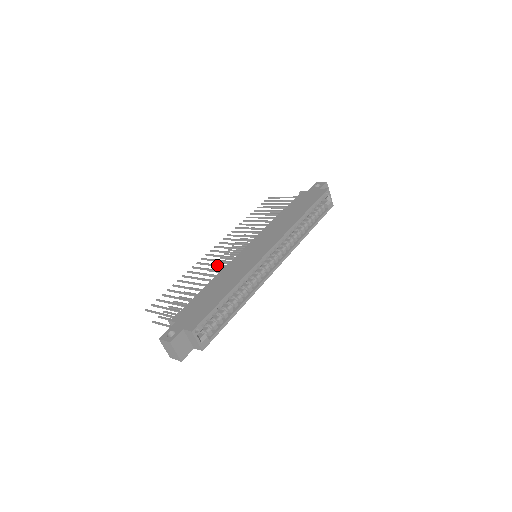
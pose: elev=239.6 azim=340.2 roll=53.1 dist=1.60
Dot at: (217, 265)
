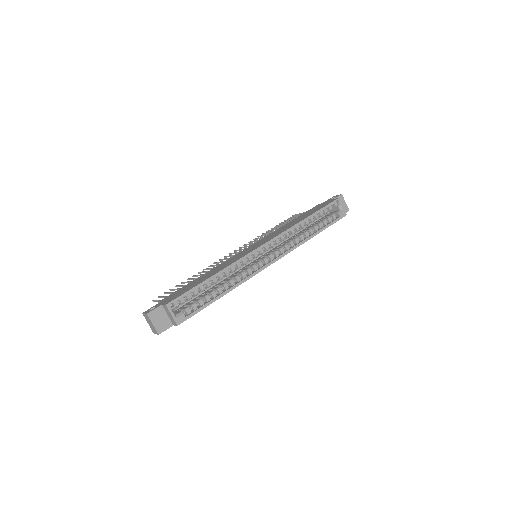
Dot at: occluded
